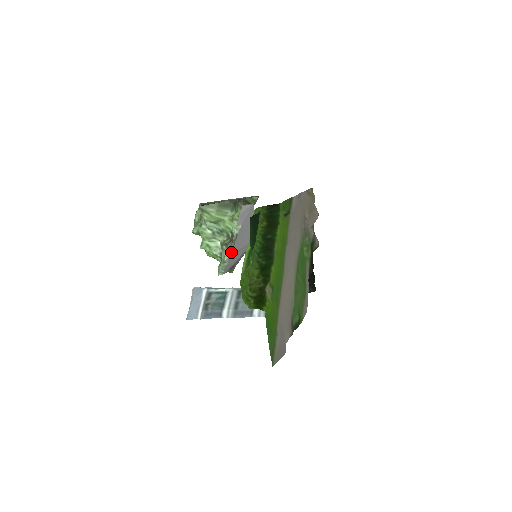
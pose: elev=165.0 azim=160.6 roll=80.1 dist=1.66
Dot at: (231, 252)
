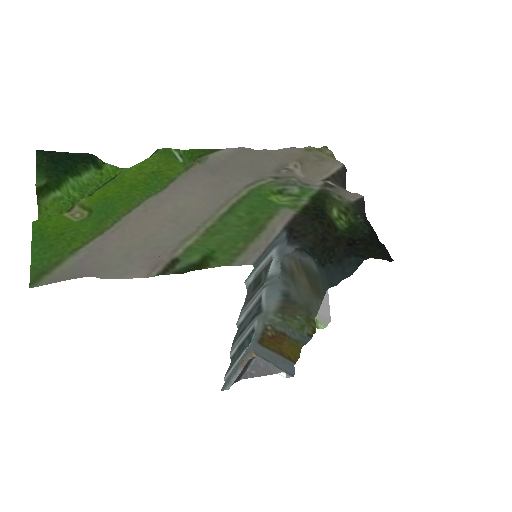
Dot at: occluded
